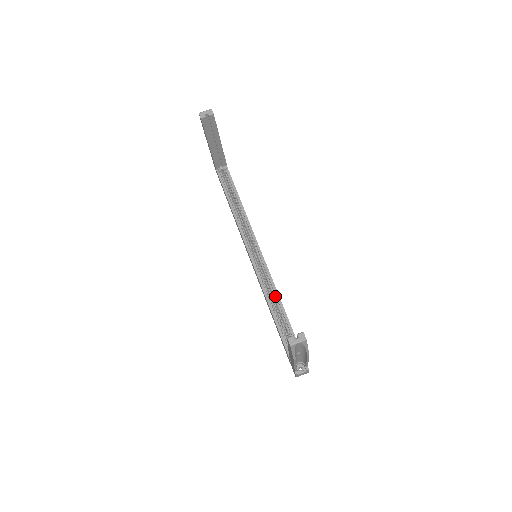
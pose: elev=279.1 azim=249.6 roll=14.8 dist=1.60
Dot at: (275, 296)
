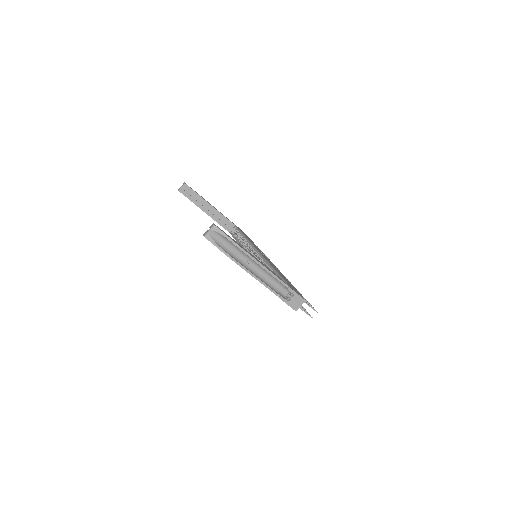
Dot at: (267, 266)
